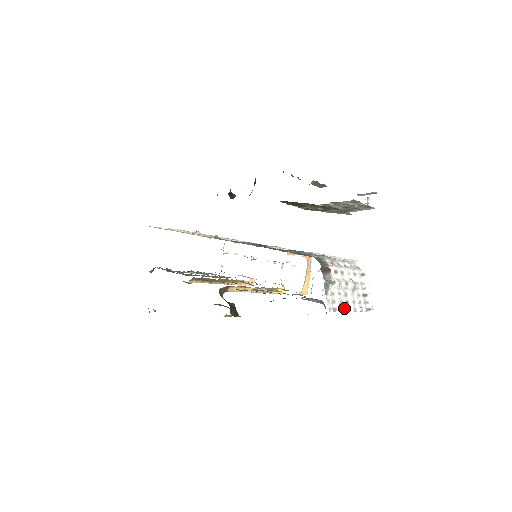
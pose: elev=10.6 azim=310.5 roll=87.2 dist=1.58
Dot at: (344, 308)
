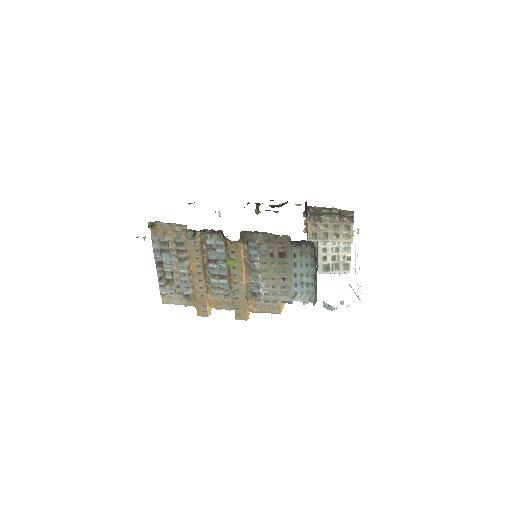
Dot at: occluded
